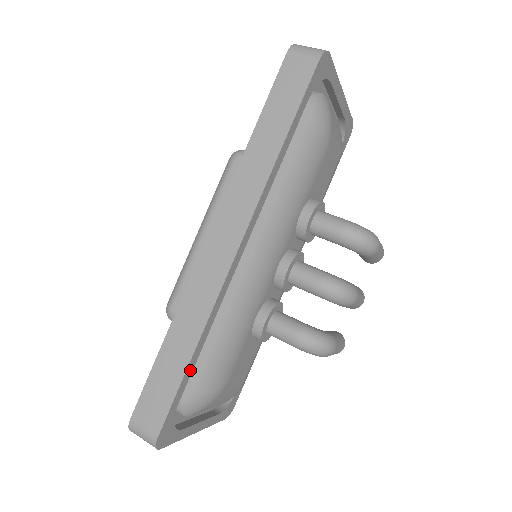
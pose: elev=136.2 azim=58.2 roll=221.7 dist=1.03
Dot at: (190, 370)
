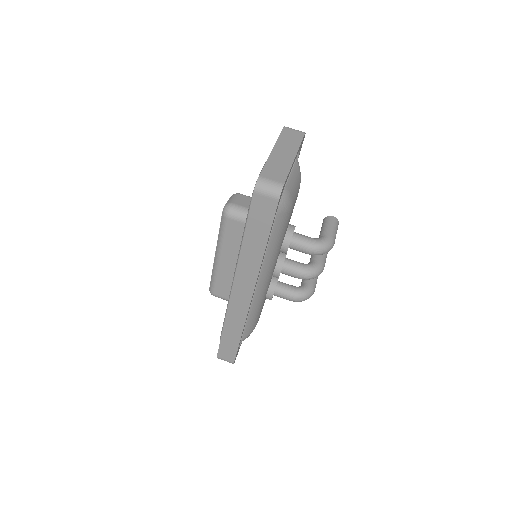
Dot at: occluded
